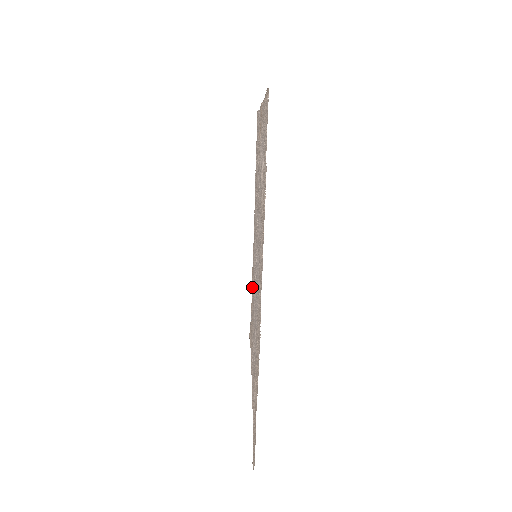
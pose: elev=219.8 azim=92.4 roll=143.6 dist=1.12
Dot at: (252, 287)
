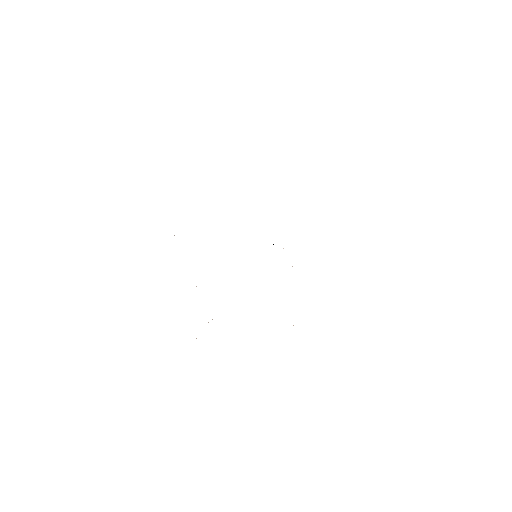
Dot at: occluded
